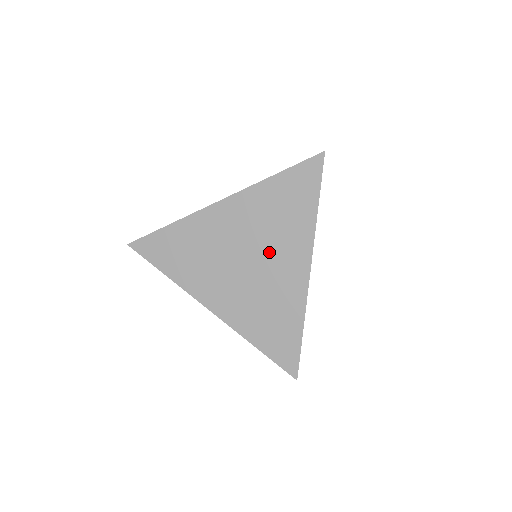
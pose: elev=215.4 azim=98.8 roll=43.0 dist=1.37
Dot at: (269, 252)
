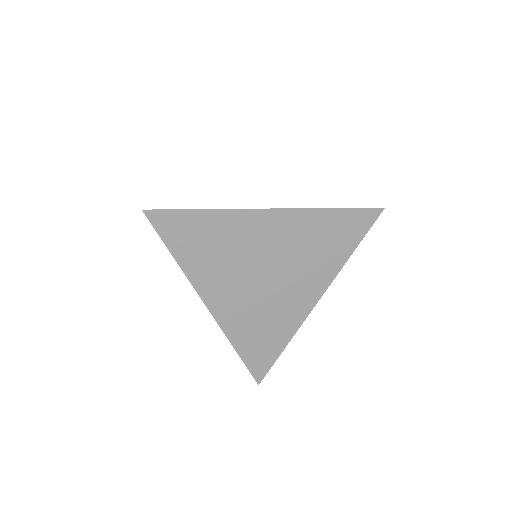
Dot at: (292, 274)
